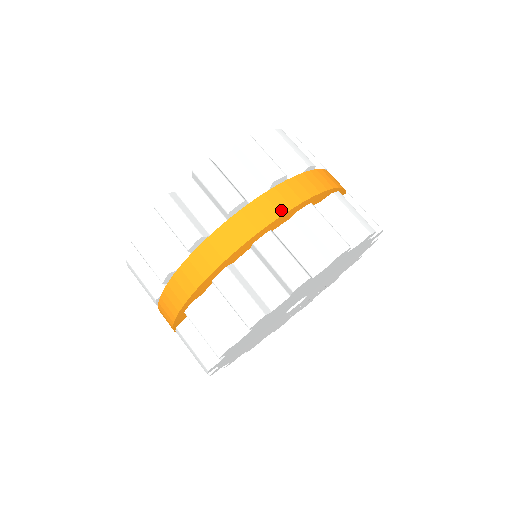
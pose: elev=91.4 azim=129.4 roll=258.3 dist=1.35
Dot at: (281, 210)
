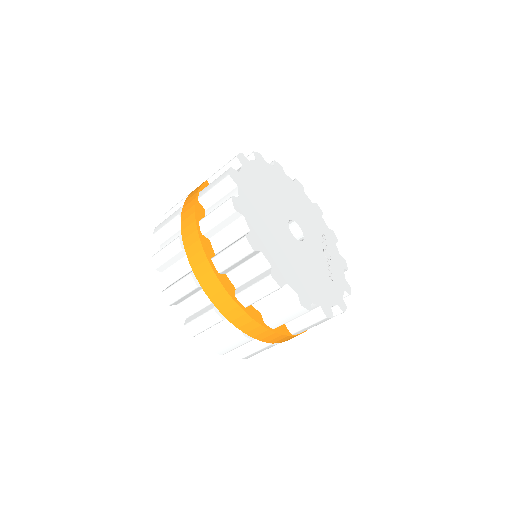
Dot at: (199, 187)
